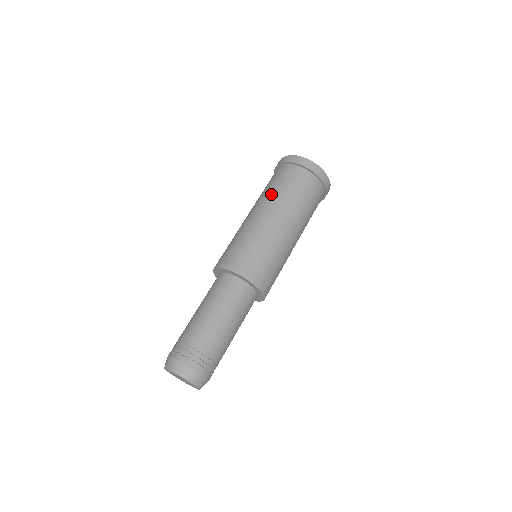
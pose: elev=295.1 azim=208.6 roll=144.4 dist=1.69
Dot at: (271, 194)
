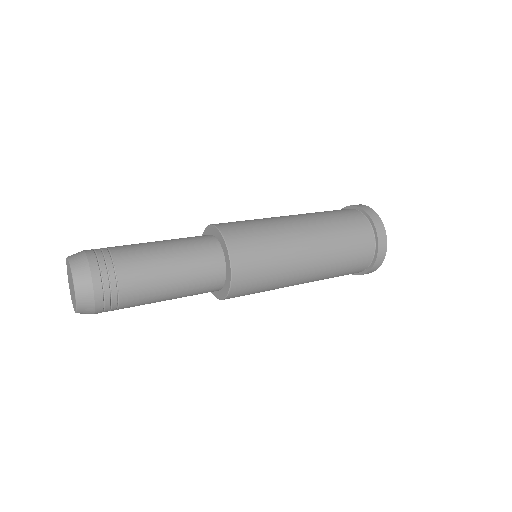
Dot at: occluded
